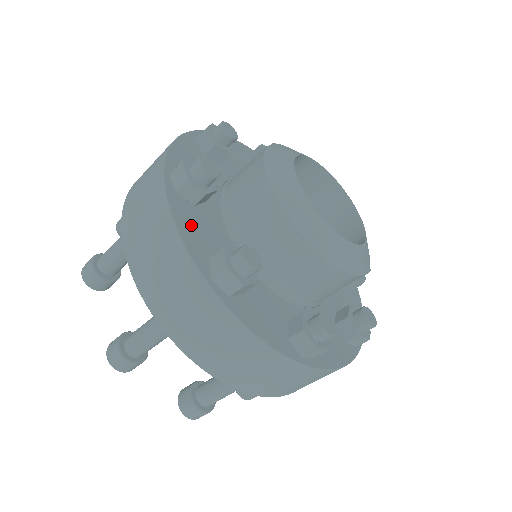
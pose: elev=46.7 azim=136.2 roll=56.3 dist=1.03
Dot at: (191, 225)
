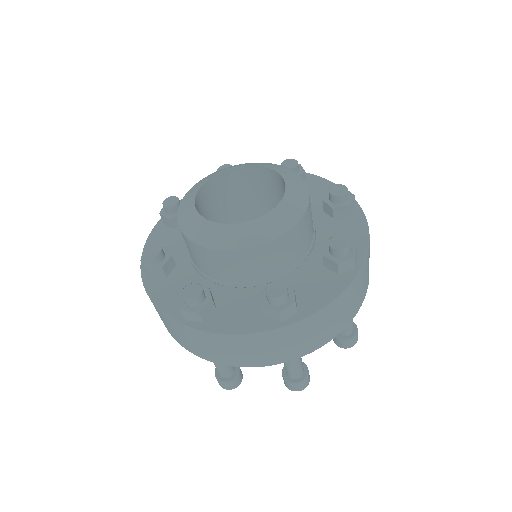
Dot at: (166, 293)
